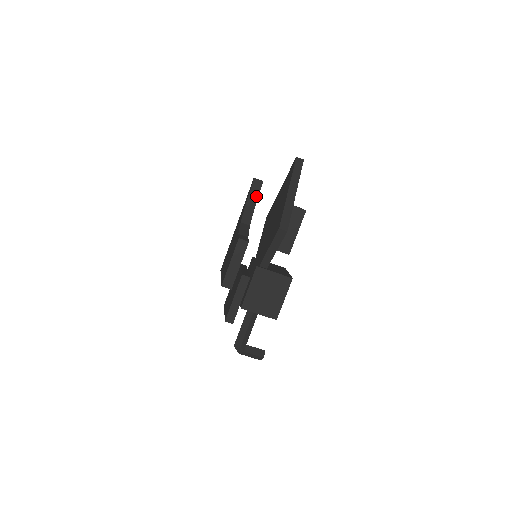
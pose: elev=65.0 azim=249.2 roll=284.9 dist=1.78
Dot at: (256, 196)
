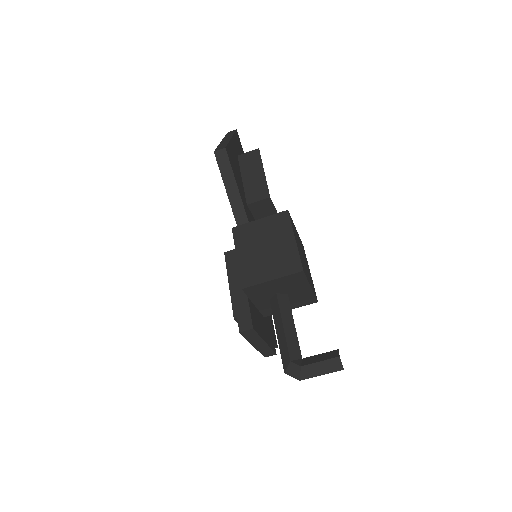
Dot at: occluded
